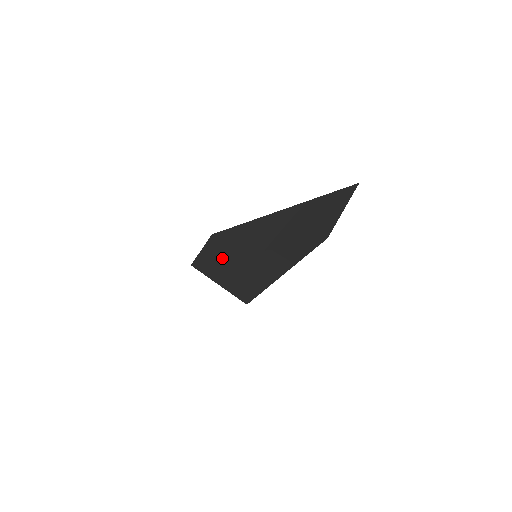
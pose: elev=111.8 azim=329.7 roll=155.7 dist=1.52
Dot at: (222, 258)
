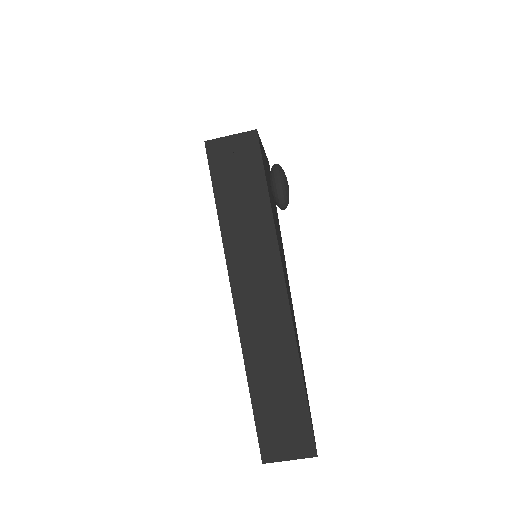
Dot at: (225, 254)
